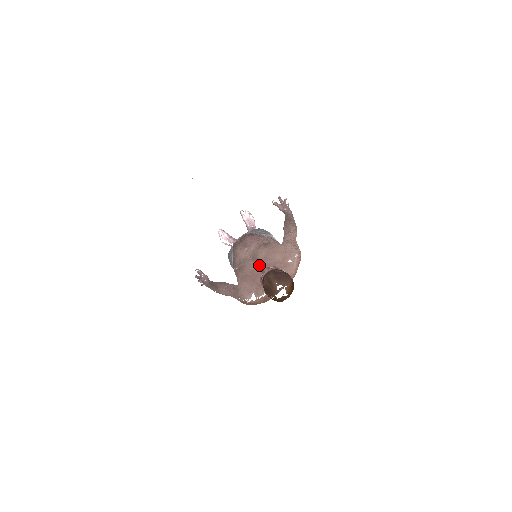
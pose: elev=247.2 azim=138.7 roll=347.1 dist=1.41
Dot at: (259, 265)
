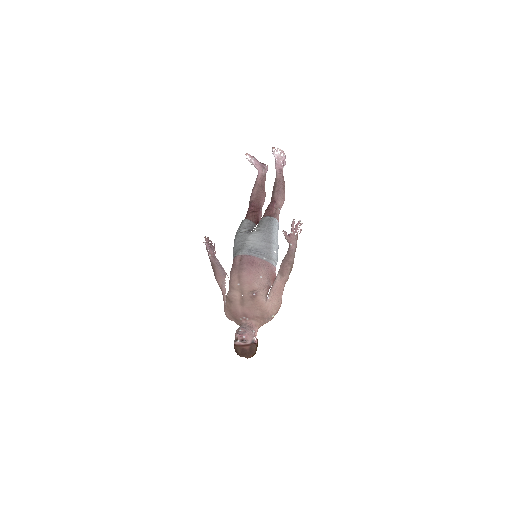
Dot at: (242, 312)
